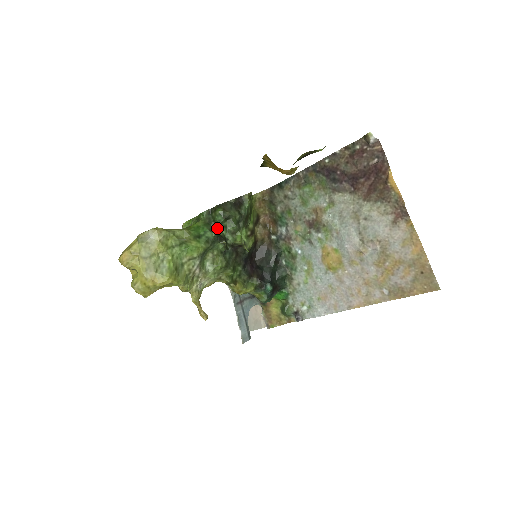
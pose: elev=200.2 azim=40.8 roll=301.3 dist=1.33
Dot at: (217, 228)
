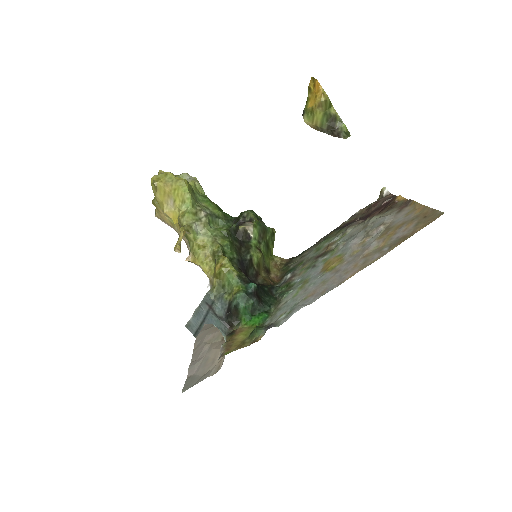
Dot at: occluded
